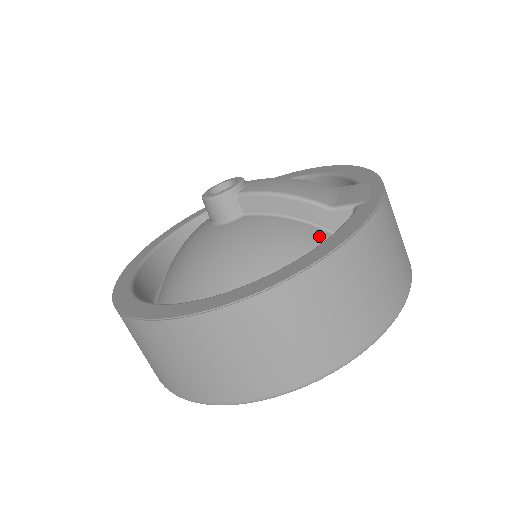
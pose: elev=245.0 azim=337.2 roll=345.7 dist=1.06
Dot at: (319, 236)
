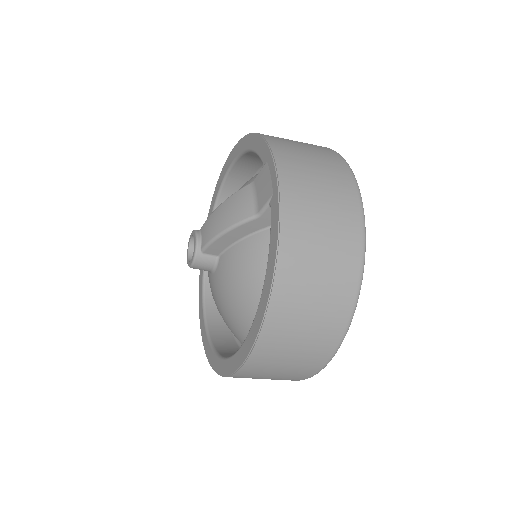
Dot at: (269, 238)
